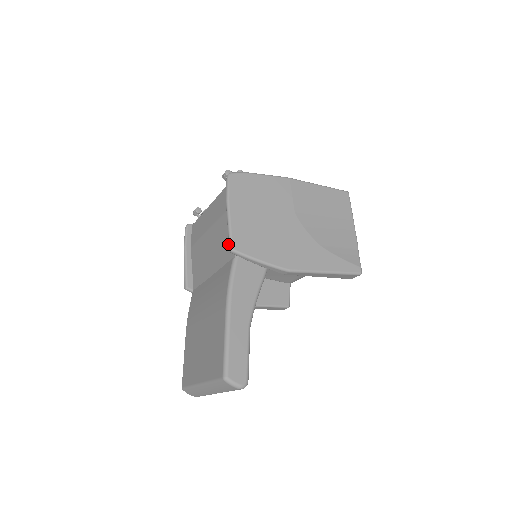
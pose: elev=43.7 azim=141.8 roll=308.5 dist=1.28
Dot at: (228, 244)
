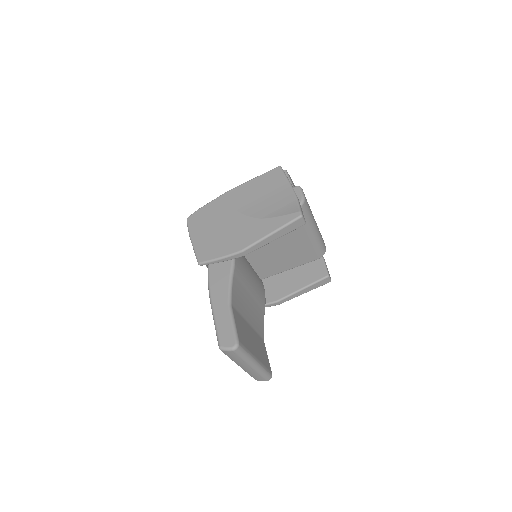
Dot at: occluded
